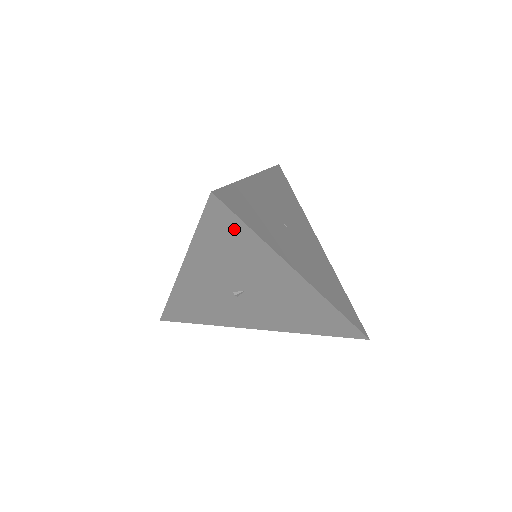
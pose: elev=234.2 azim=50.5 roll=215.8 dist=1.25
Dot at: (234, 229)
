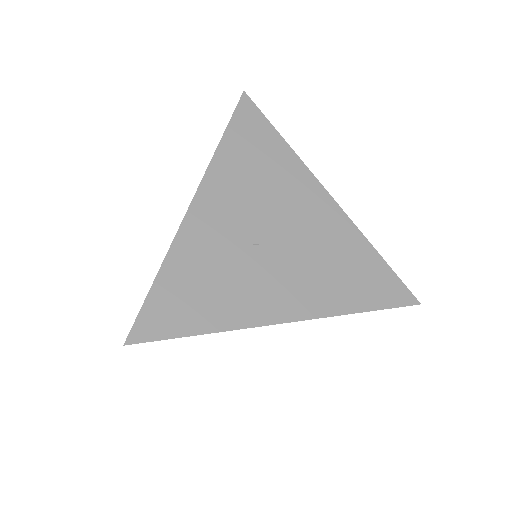
Dot at: occluded
